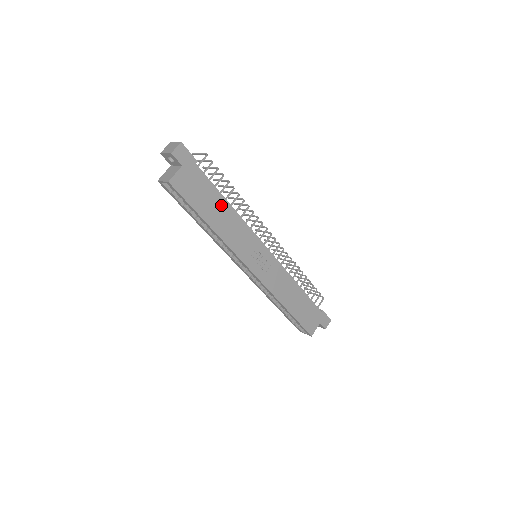
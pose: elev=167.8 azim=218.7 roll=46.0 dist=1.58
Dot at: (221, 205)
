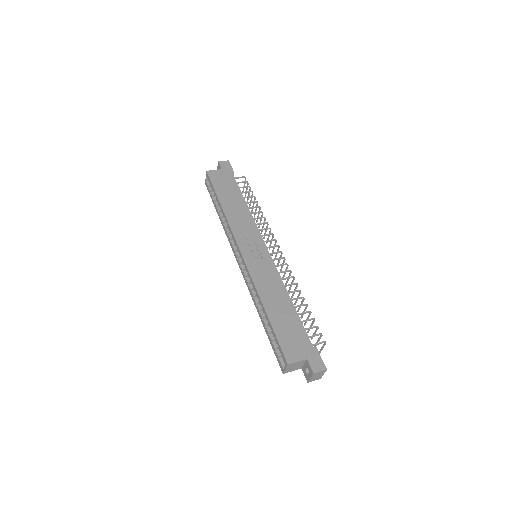
Dot at: (238, 200)
